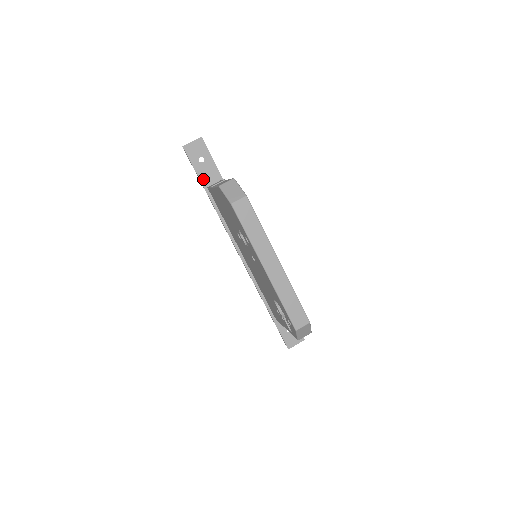
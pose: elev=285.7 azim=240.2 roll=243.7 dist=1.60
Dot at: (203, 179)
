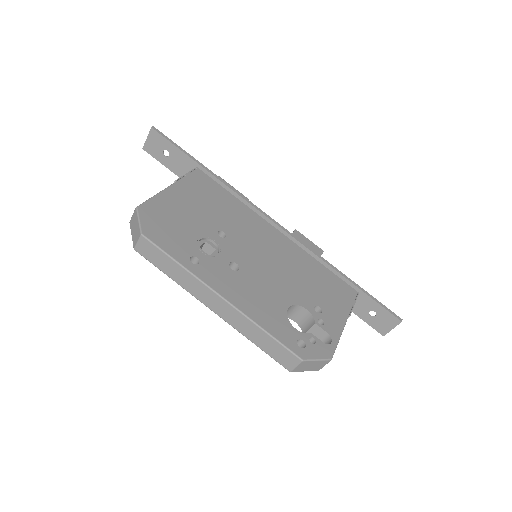
Dot at: (180, 174)
